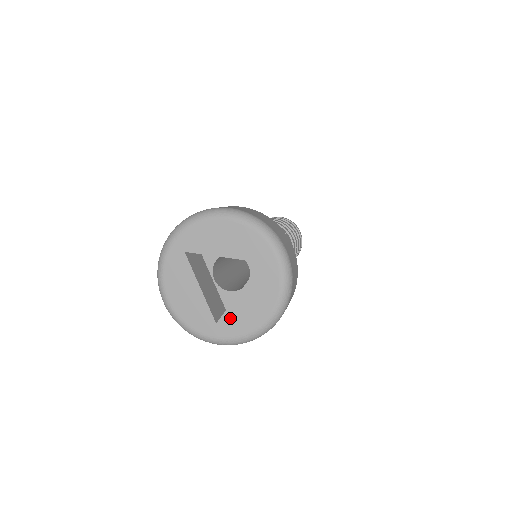
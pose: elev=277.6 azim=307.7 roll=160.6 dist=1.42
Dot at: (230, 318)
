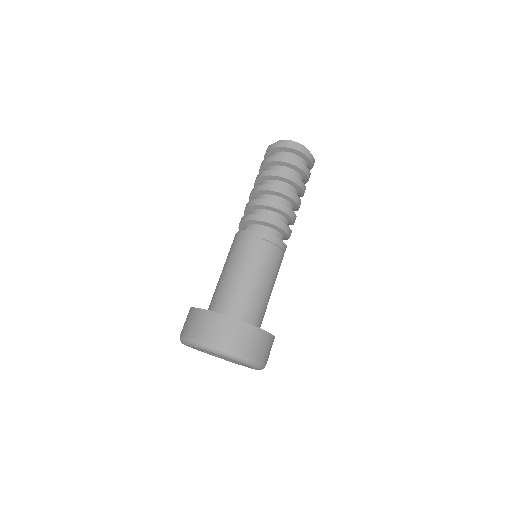
Dot at: occluded
